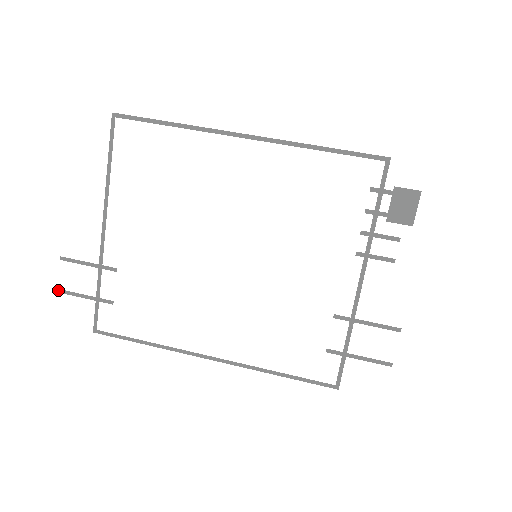
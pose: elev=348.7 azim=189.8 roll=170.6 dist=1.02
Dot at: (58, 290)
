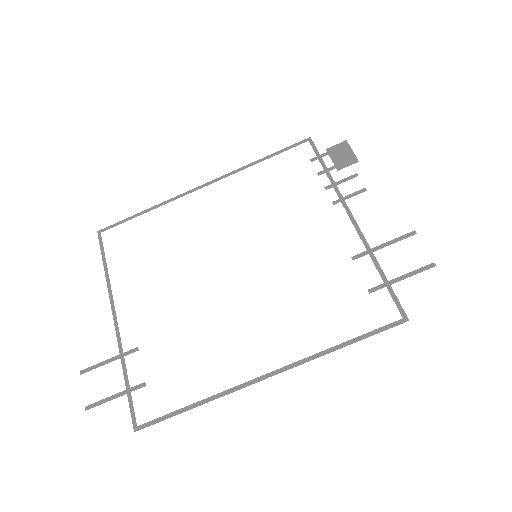
Dot at: (85, 408)
